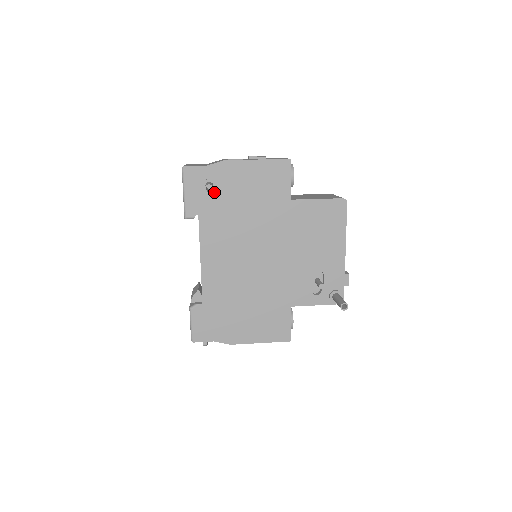
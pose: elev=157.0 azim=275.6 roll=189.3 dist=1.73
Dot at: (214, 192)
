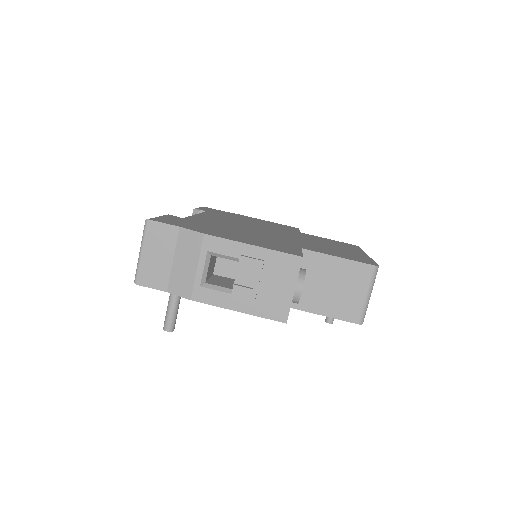
Dot at: occluded
